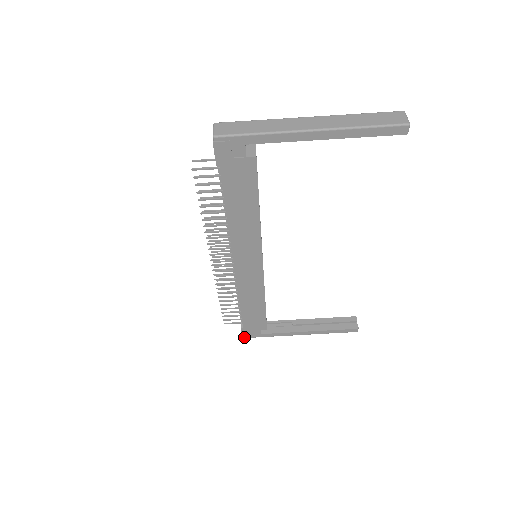
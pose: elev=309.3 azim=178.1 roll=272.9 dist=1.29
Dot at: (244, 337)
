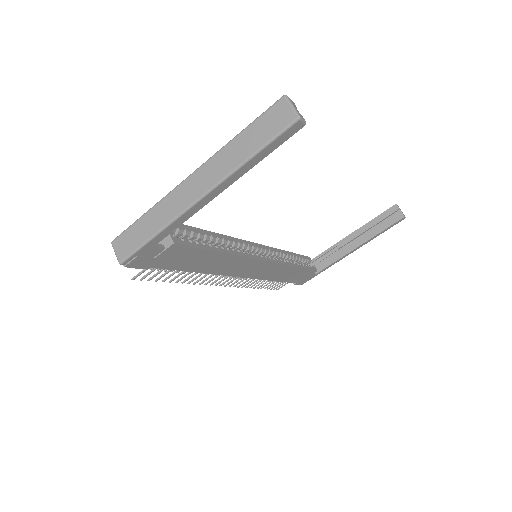
Dot at: occluded
